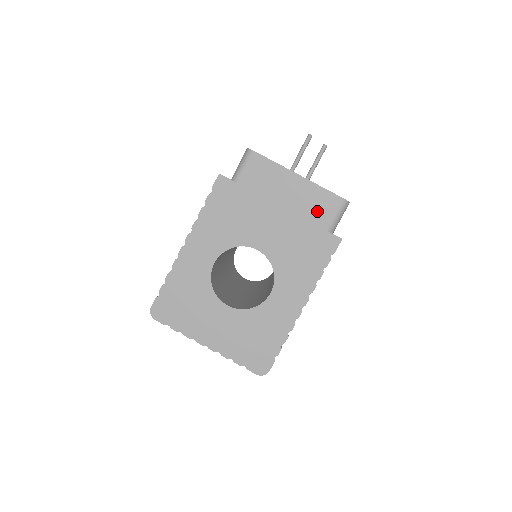
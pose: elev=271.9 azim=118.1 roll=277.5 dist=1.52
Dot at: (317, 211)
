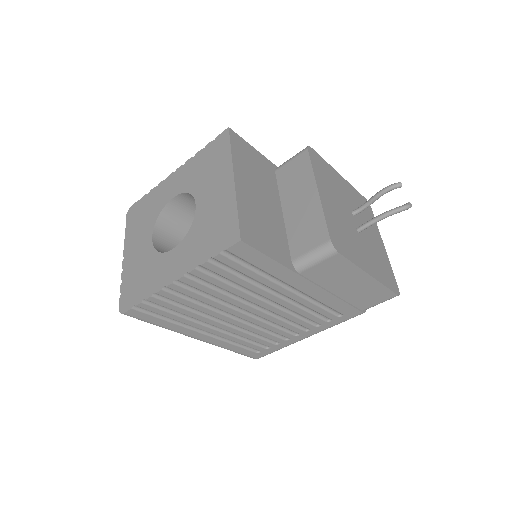
Dot at: (302, 236)
